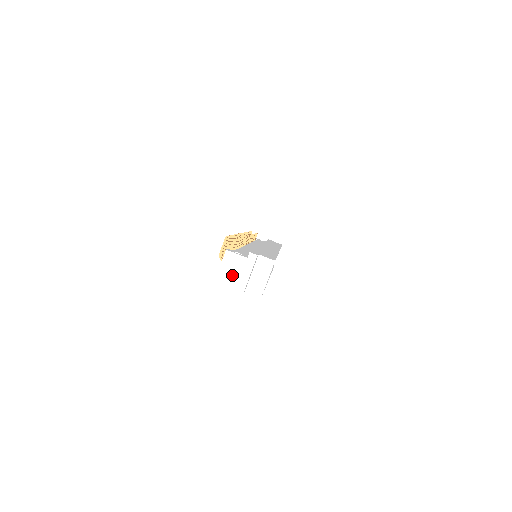
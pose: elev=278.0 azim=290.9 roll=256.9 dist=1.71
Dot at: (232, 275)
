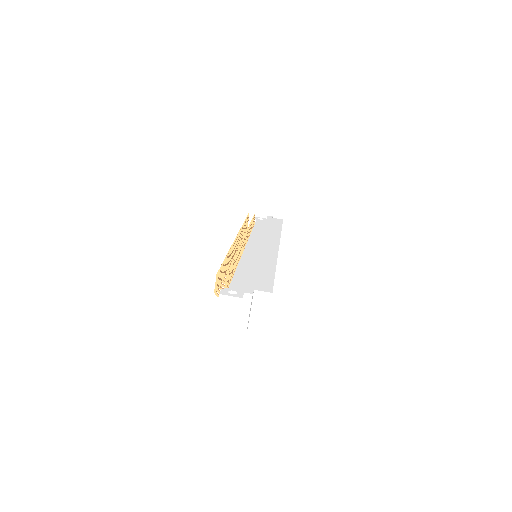
Dot at: (231, 317)
